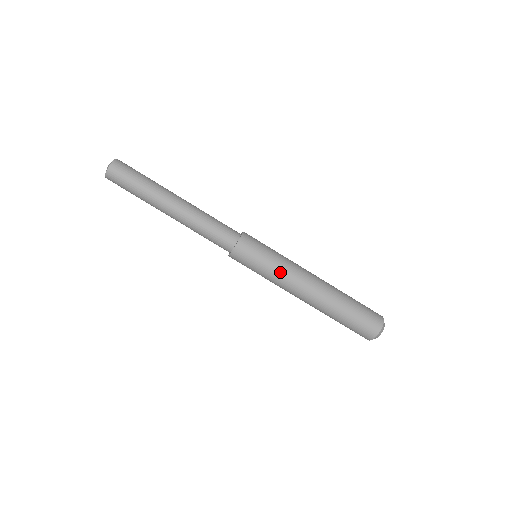
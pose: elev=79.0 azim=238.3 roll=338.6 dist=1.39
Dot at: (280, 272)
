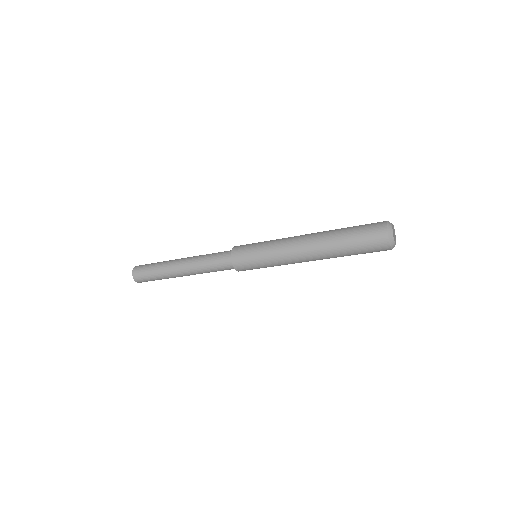
Dot at: (278, 265)
